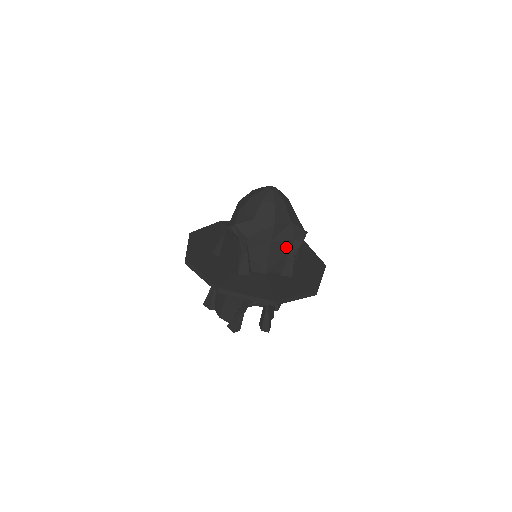
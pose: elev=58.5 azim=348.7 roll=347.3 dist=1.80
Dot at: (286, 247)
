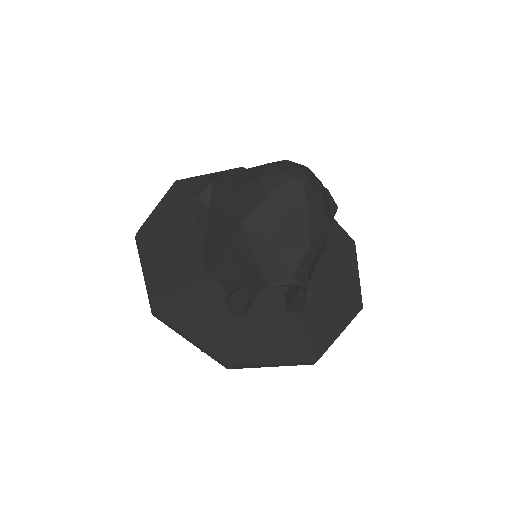
Dot at: occluded
